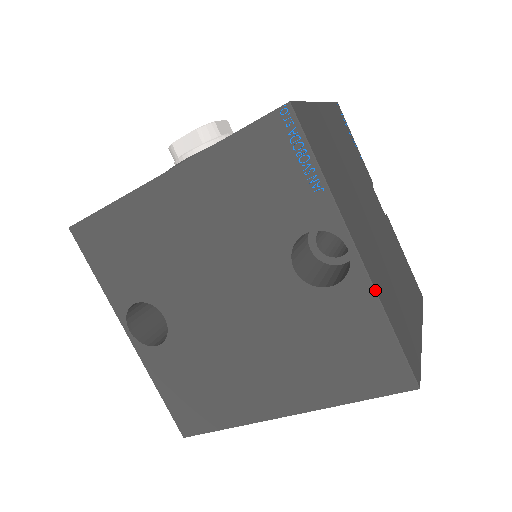
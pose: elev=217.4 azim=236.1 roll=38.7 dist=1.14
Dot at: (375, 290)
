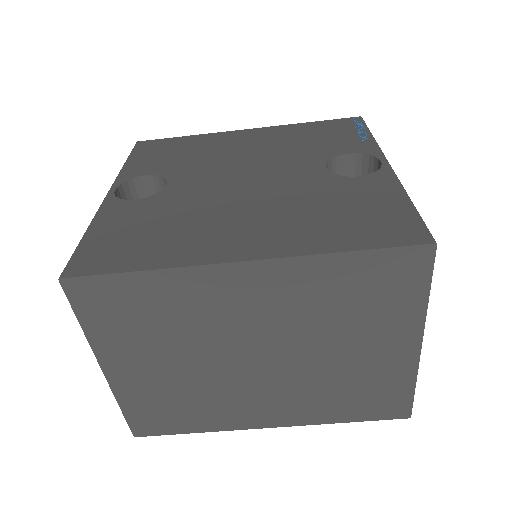
Dot at: (399, 181)
